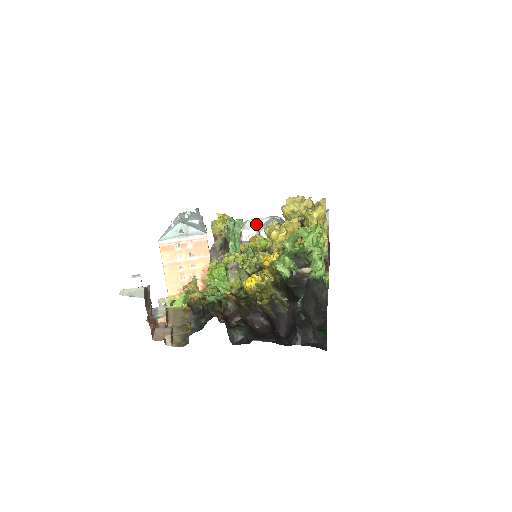
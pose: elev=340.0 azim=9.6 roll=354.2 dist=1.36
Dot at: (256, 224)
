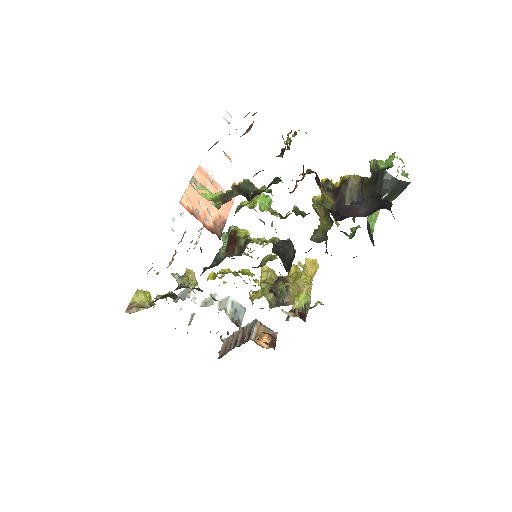
Dot at: occluded
